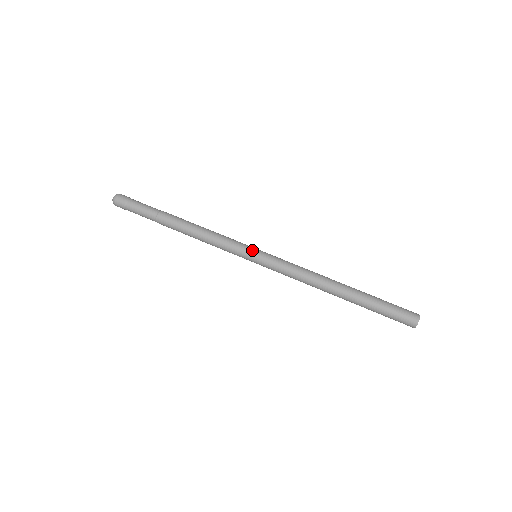
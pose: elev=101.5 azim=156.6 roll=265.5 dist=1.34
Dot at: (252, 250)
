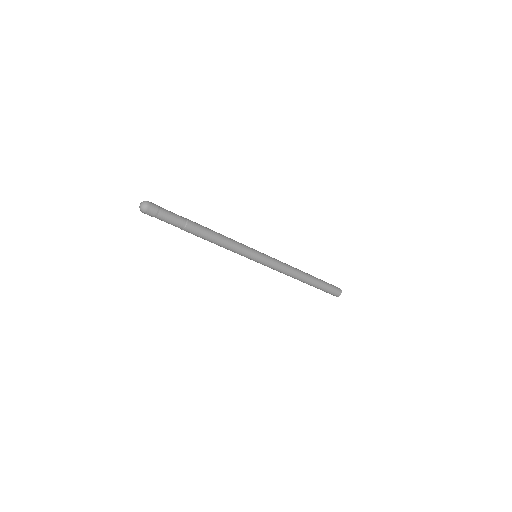
Dot at: (257, 252)
